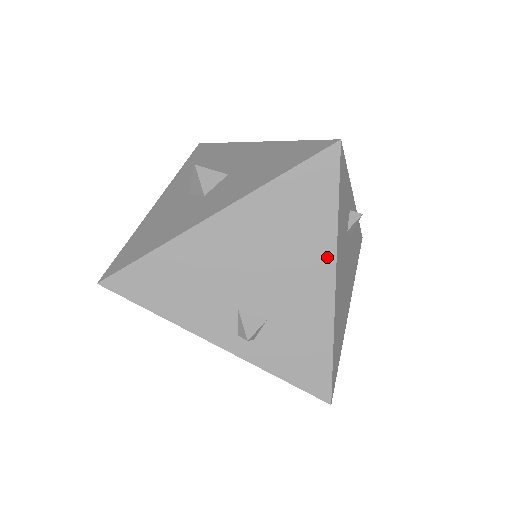
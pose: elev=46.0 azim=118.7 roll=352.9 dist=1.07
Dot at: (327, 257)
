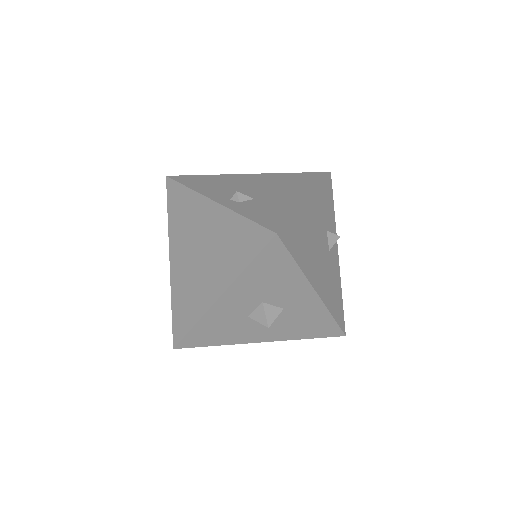
Dot at: (307, 191)
